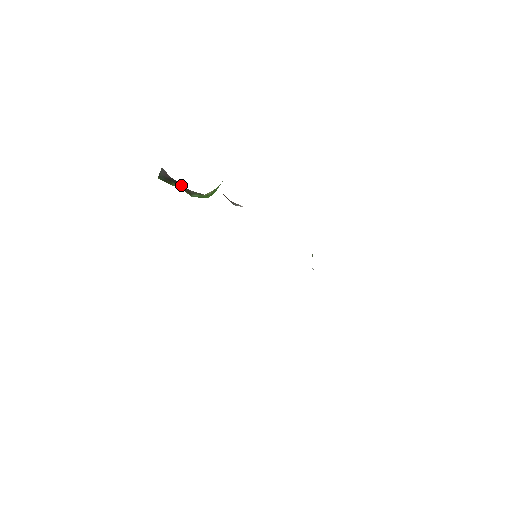
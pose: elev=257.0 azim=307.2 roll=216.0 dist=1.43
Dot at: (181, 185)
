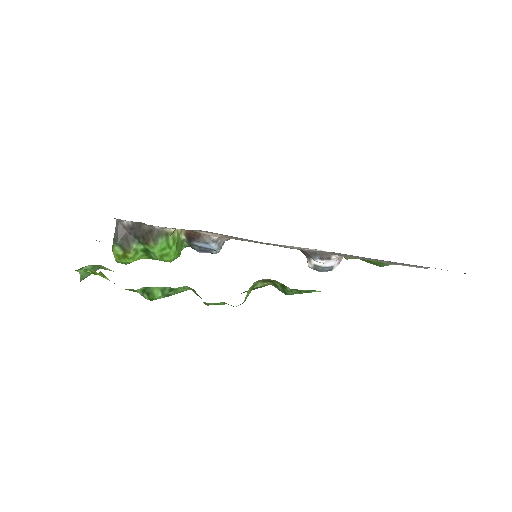
Dot at: (142, 232)
